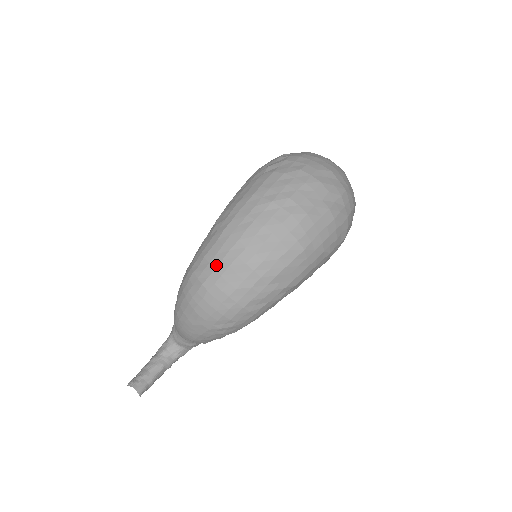
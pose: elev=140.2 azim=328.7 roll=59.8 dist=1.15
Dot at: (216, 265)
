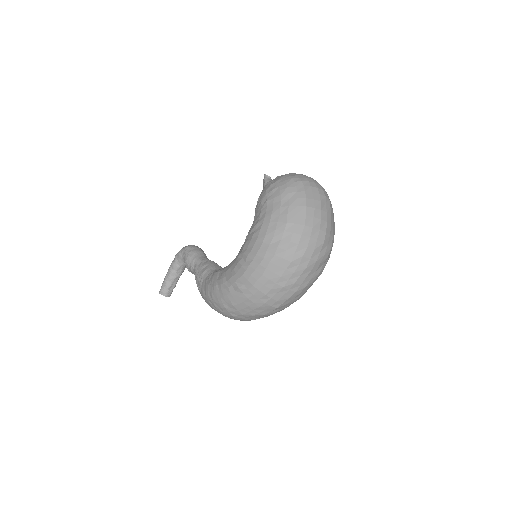
Dot at: (243, 313)
